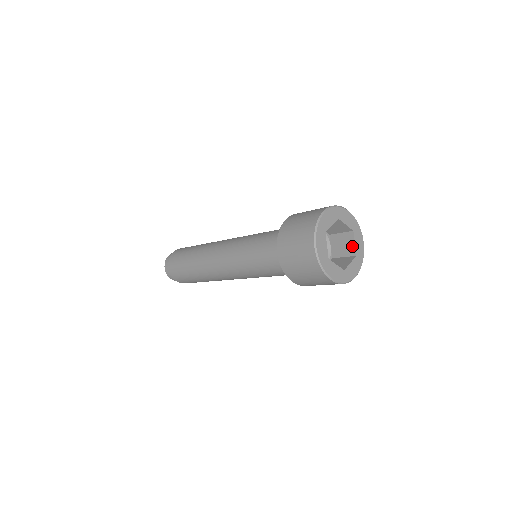
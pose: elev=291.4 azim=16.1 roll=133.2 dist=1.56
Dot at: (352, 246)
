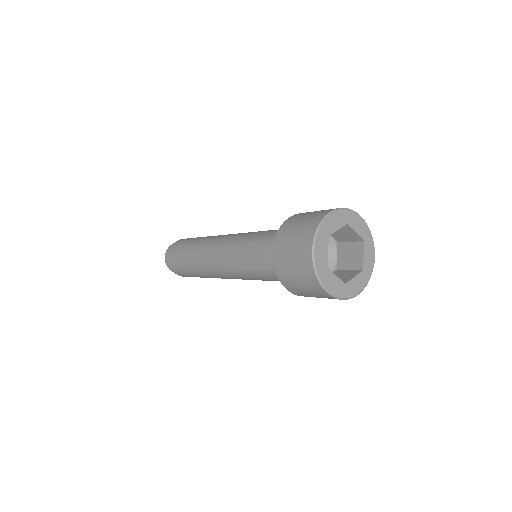
Dot at: (354, 235)
